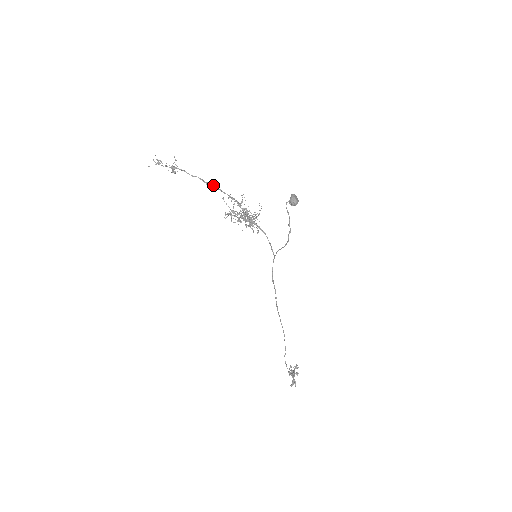
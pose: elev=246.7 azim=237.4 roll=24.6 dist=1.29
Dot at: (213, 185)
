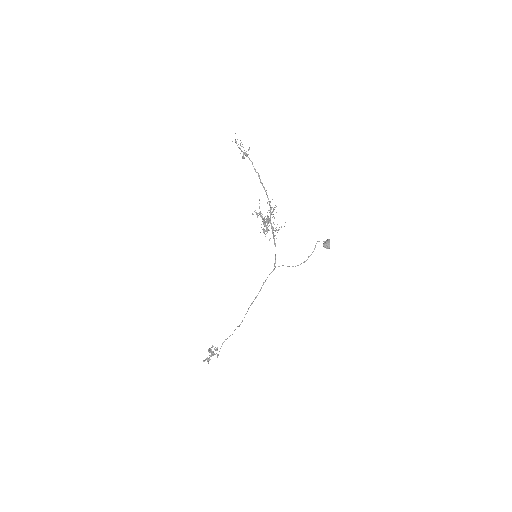
Dot at: (264, 187)
